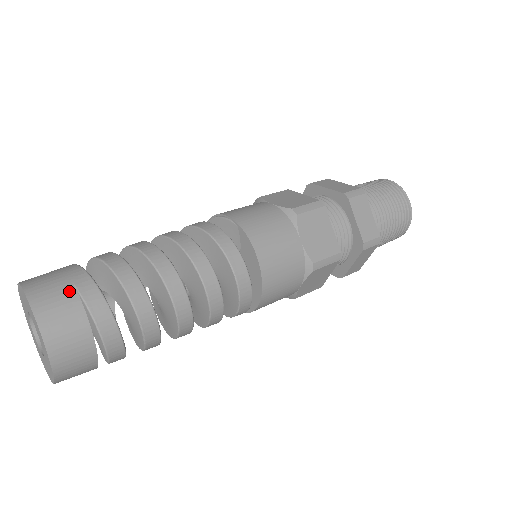
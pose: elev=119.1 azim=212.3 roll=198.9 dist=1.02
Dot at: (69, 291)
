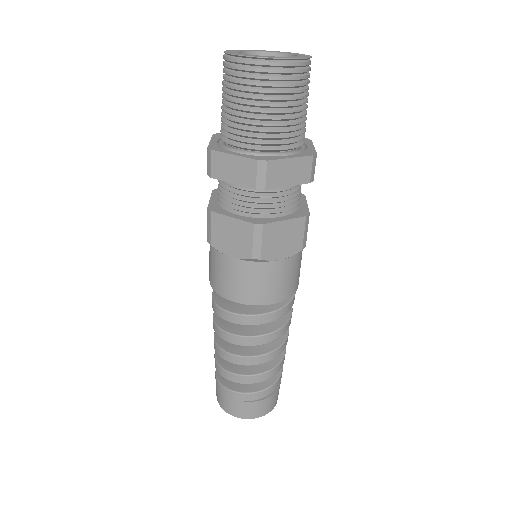
Dot at: (247, 405)
